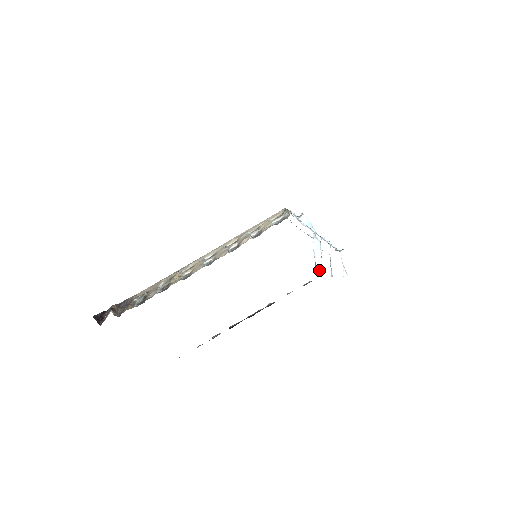
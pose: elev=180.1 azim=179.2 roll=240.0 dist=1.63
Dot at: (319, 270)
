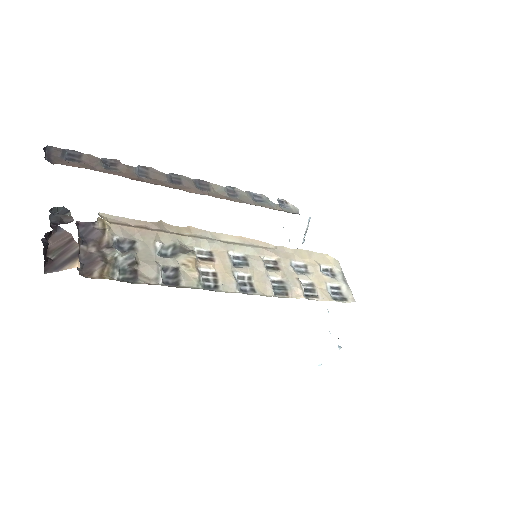
Dot at: occluded
